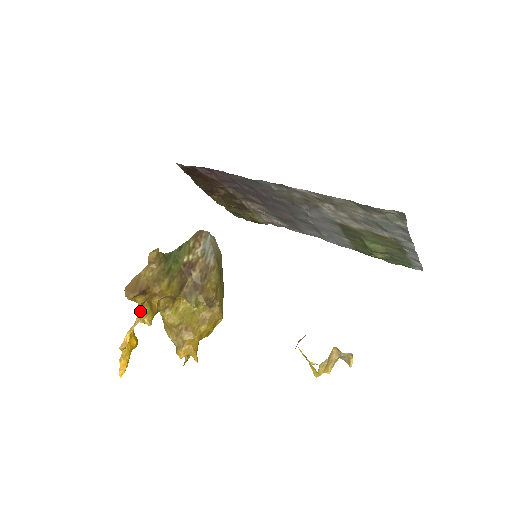
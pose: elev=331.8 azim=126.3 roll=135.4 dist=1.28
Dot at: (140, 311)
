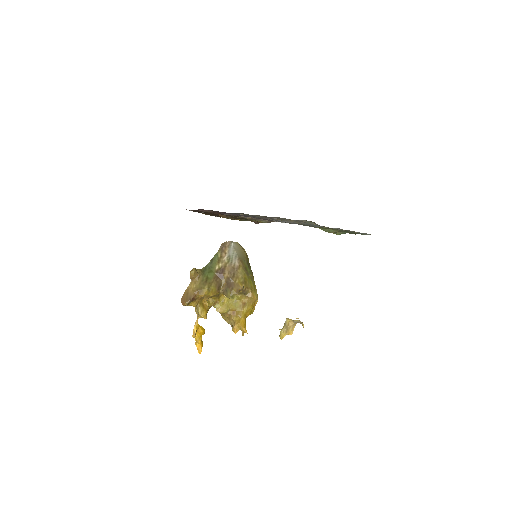
Dot at: (197, 311)
